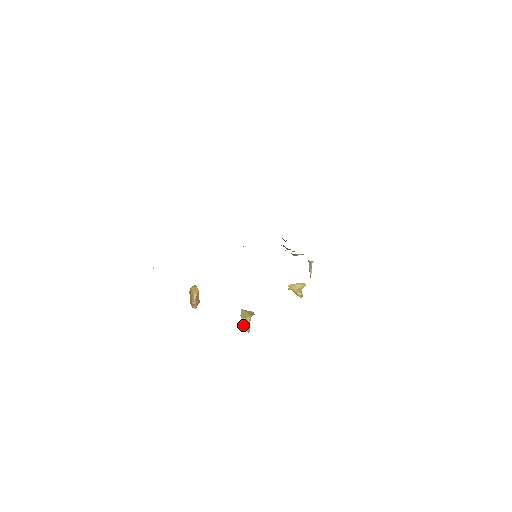
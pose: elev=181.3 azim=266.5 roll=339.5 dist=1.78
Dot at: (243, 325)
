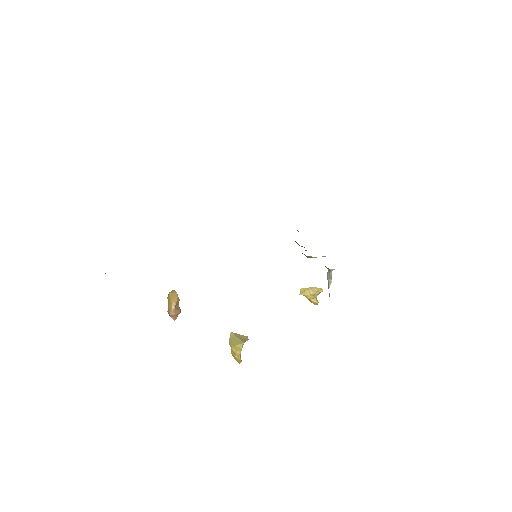
Dot at: (232, 354)
